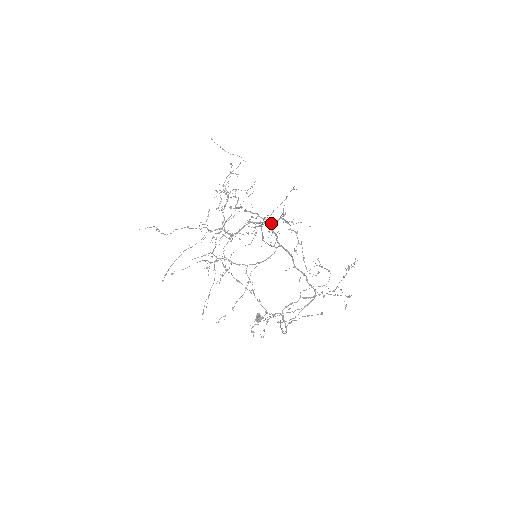
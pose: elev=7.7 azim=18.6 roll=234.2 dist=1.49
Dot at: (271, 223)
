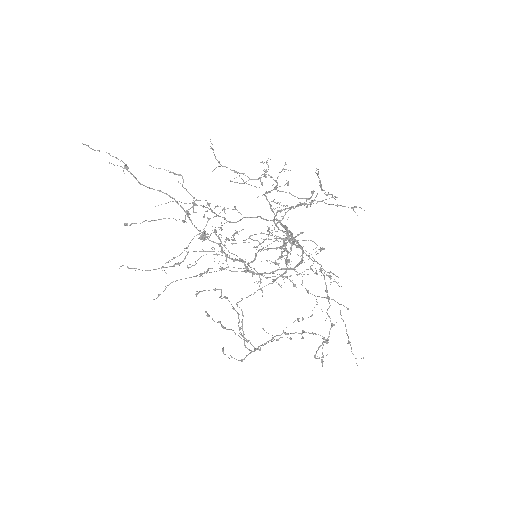
Dot at: (302, 249)
